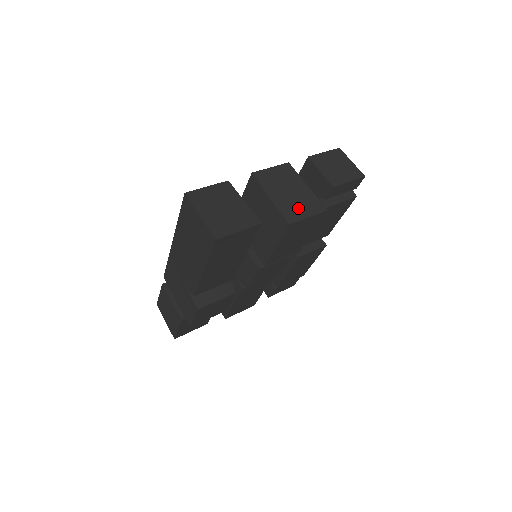
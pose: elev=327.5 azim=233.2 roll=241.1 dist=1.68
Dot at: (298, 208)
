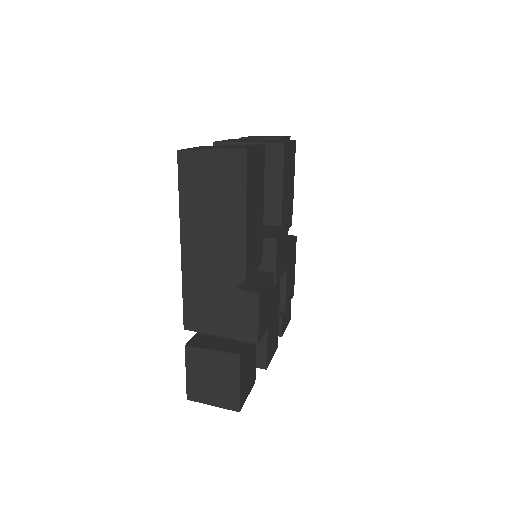
Dot at: (276, 141)
